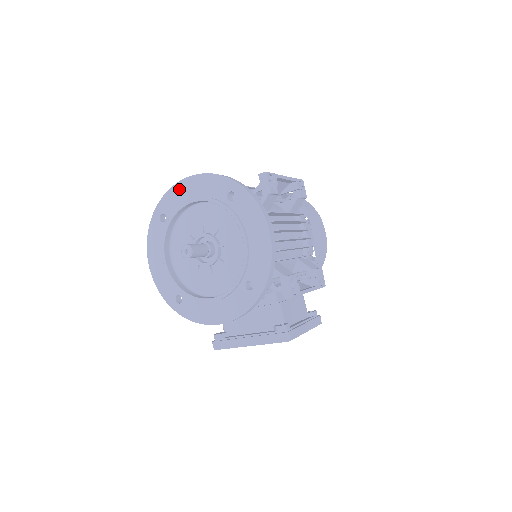
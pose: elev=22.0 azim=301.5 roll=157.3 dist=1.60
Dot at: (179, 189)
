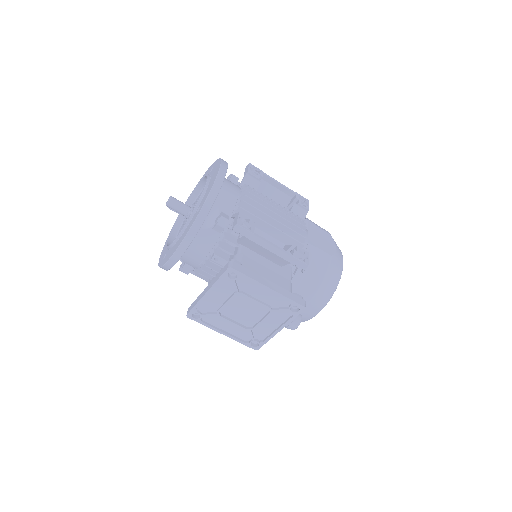
Dot at: occluded
